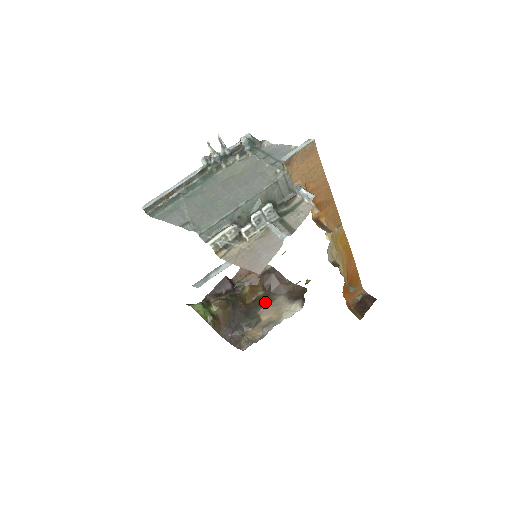
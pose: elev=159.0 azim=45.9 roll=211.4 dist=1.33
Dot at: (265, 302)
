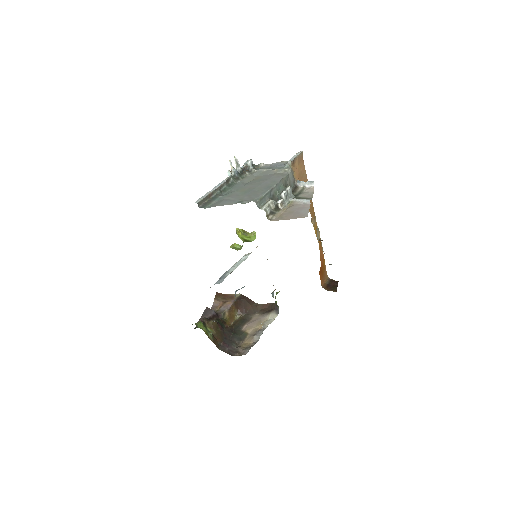
Dot at: (244, 321)
